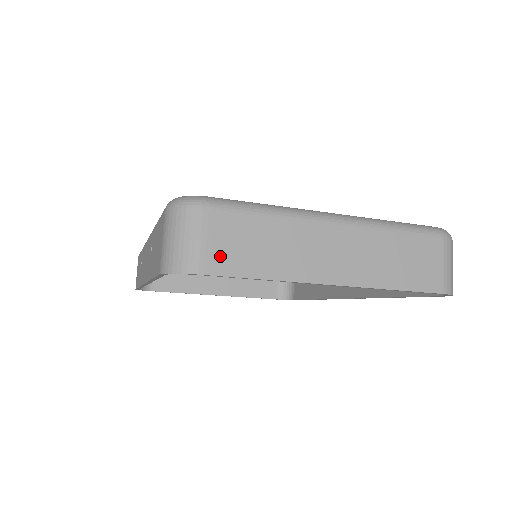
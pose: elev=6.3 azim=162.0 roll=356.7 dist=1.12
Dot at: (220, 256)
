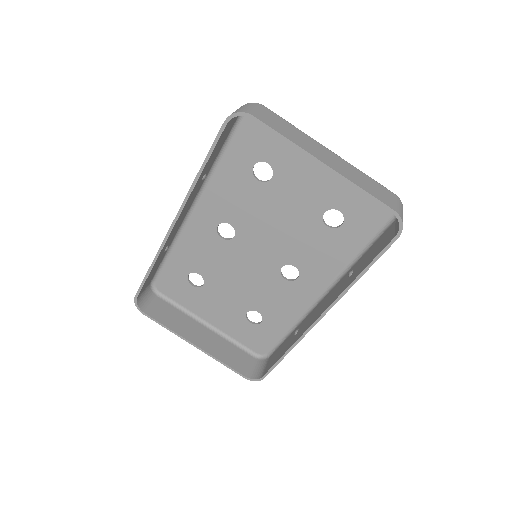
Dot at: (264, 118)
